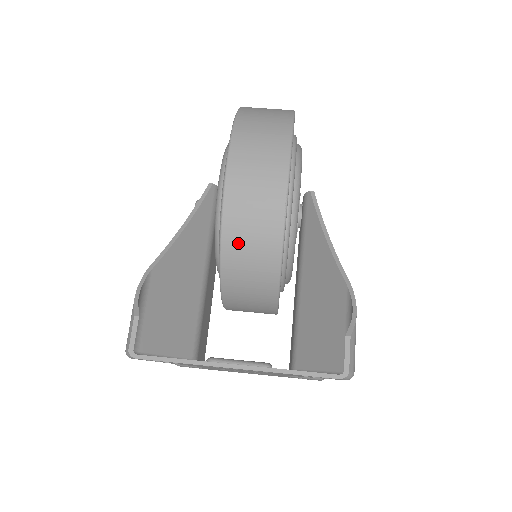
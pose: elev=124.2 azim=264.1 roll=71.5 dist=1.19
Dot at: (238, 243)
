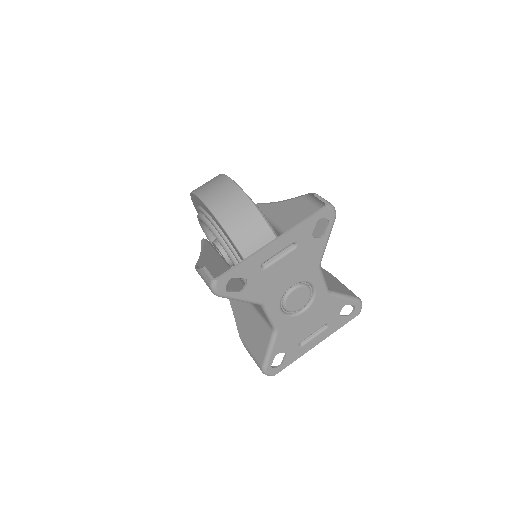
Dot at: (233, 222)
